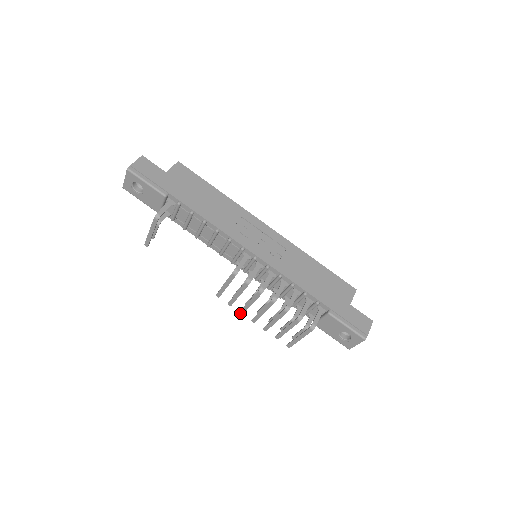
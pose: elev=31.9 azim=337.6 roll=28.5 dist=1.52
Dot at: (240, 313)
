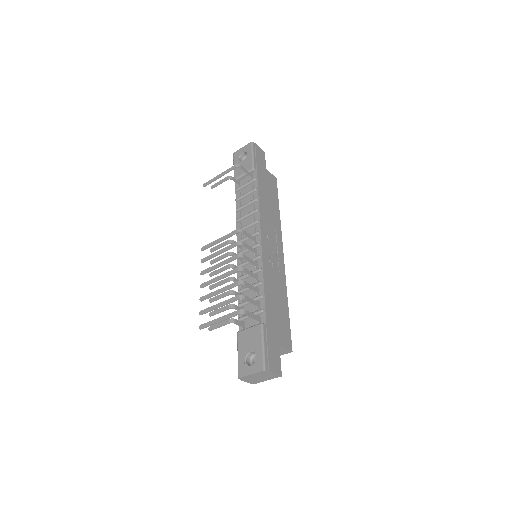
Dot at: (200, 273)
